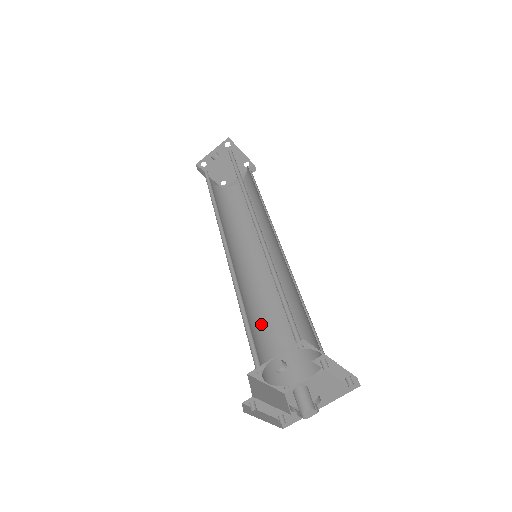
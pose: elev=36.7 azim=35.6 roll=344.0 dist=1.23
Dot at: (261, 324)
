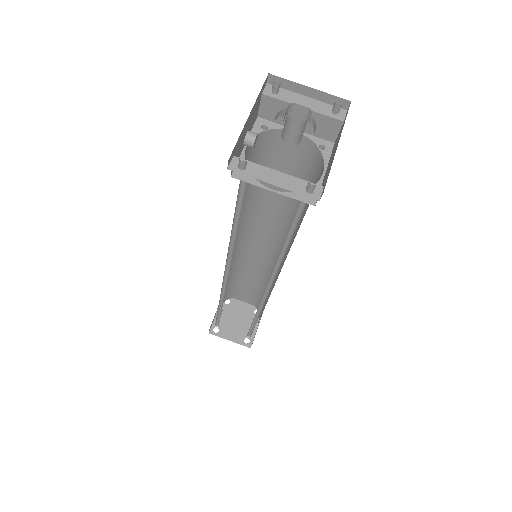
Dot at: occluded
